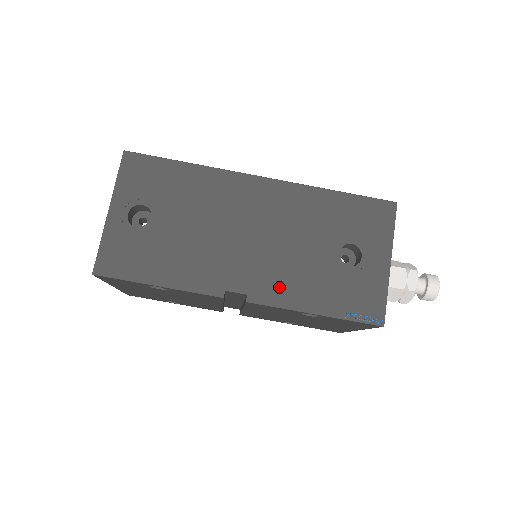
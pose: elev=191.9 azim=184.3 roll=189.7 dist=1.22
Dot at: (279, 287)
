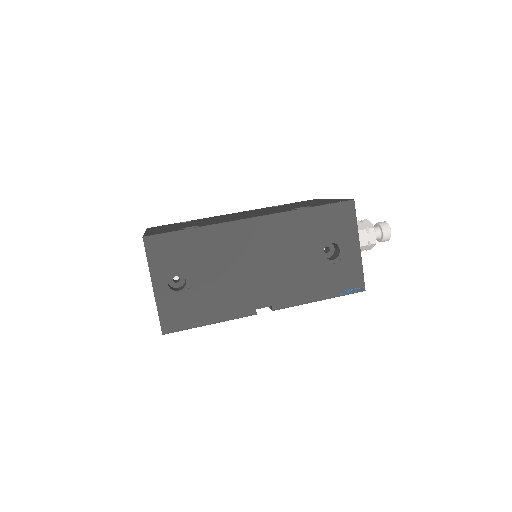
Dot at: (291, 293)
